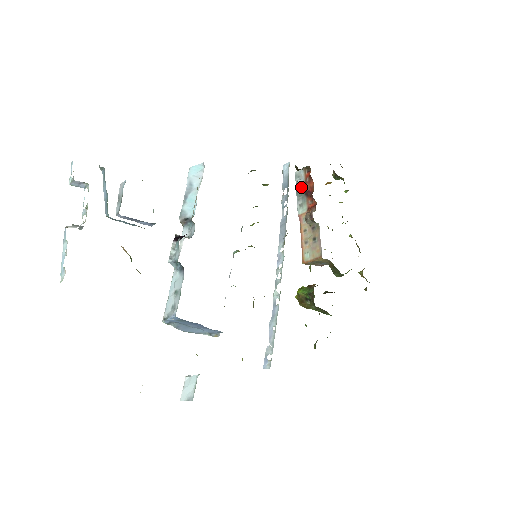
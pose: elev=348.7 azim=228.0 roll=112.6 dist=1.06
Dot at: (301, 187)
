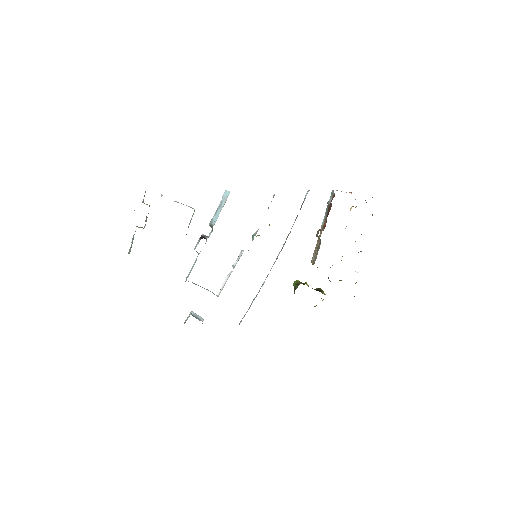
Dot at: (328, 205)
